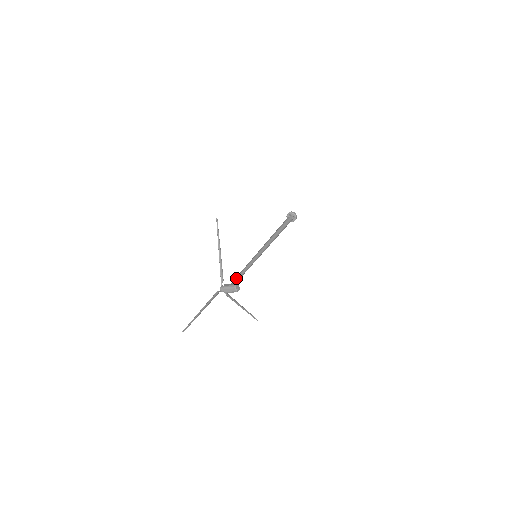
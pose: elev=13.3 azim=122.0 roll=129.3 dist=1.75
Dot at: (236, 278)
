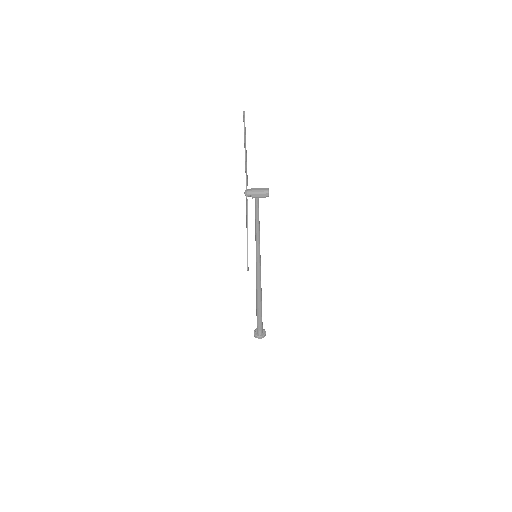
Dot at: (258, 208)
